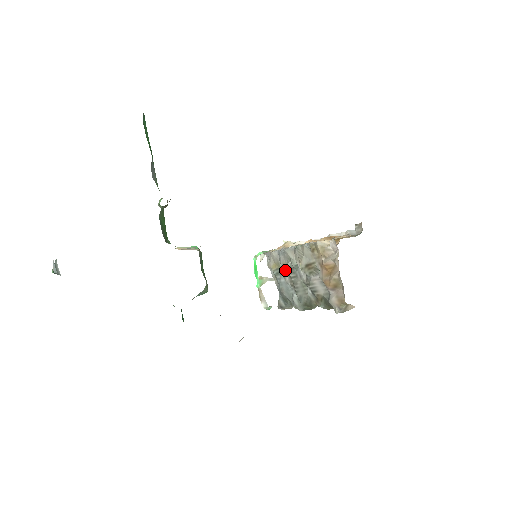
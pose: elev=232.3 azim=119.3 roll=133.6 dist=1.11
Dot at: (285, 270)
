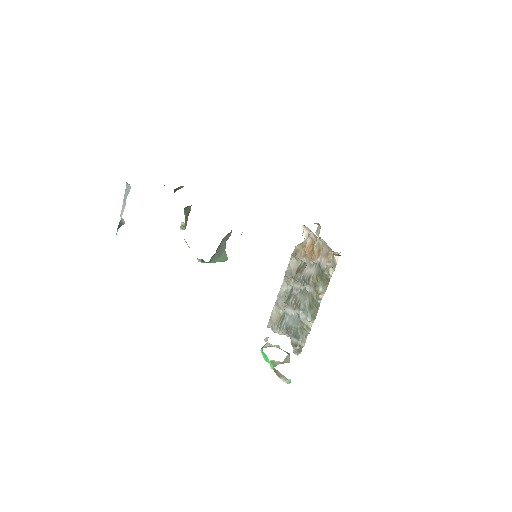
Dot at: (286, 308)
